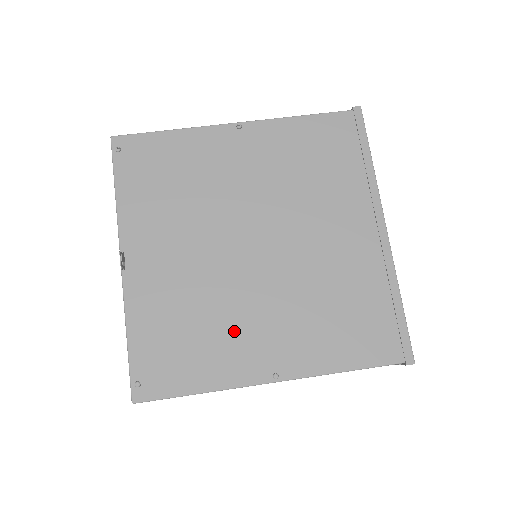
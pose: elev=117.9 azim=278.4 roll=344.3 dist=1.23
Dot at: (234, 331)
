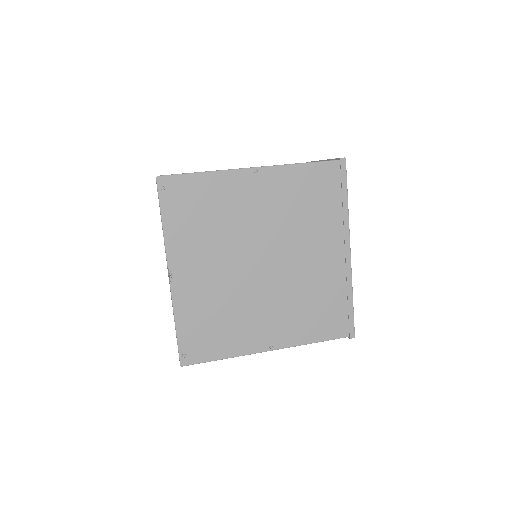
Dot at: (246, 321)
